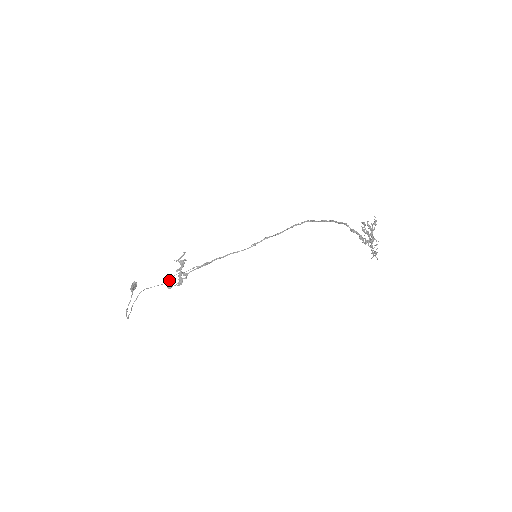
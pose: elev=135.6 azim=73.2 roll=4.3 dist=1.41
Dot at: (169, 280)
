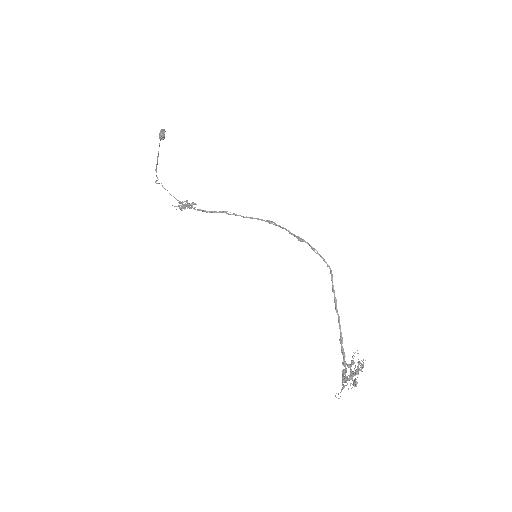
Dot at: (178, 200)
